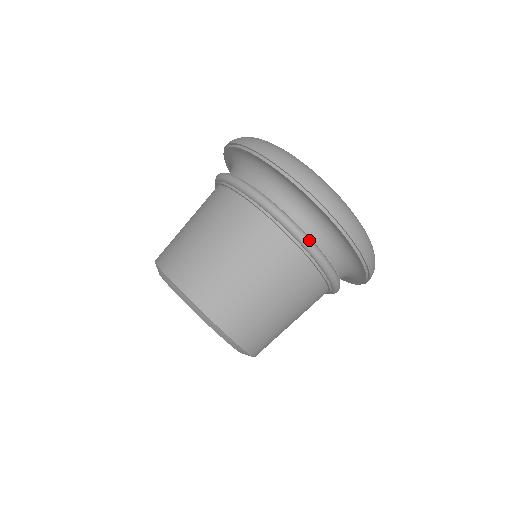
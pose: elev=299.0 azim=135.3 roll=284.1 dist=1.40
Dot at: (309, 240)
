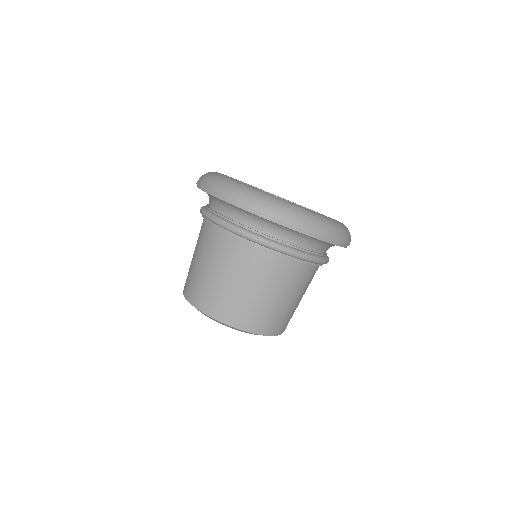
Dot at: (211, 215)
